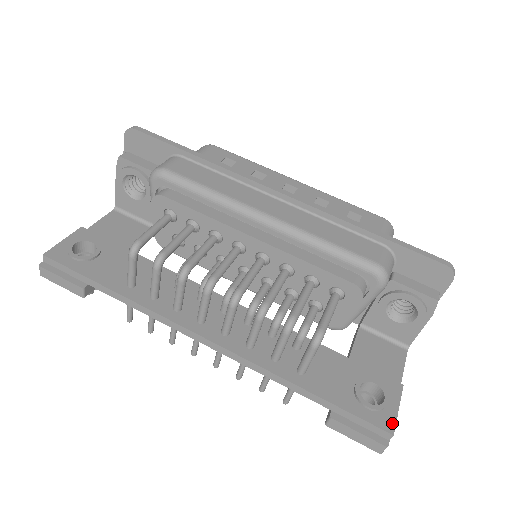
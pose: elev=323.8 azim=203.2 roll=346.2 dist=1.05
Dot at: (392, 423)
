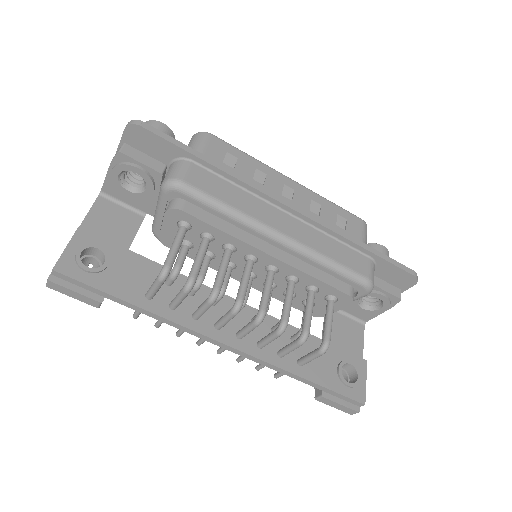
Dot at: (363, 395)
